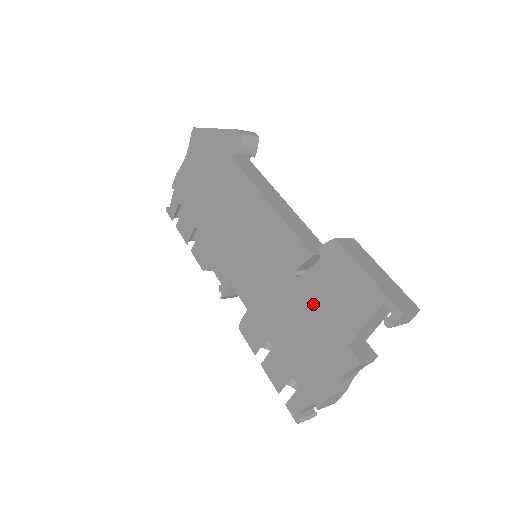
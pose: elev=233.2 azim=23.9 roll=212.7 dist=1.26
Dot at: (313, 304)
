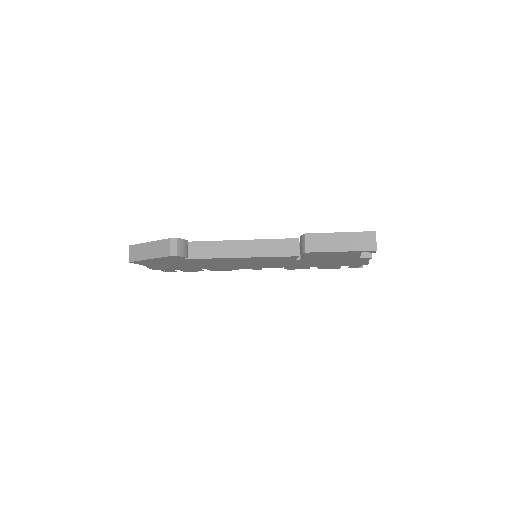
Dot at: occluded
